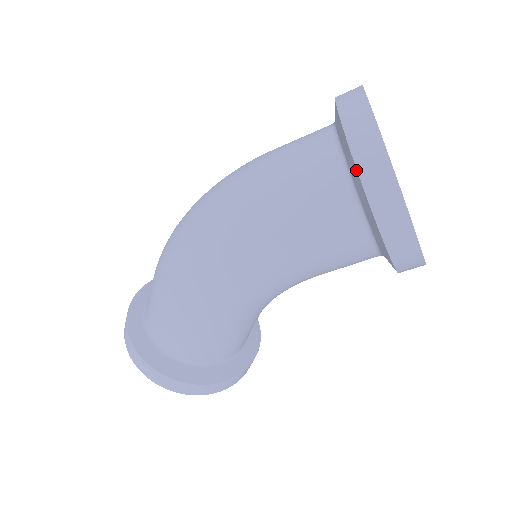
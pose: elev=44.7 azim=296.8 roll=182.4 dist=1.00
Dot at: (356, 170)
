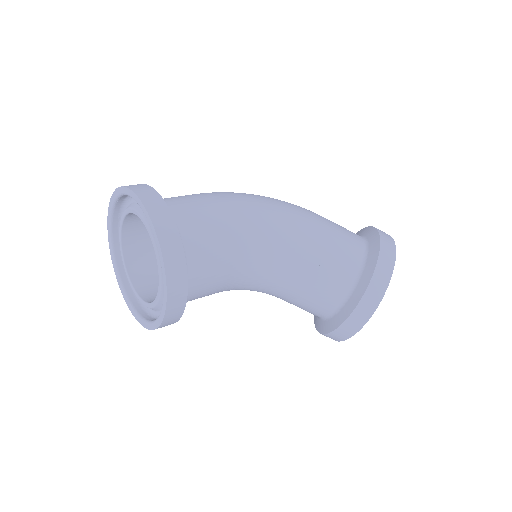
Dot at: (371, 227)
